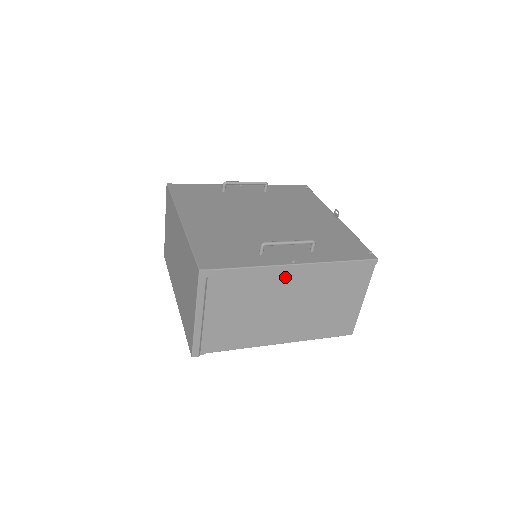
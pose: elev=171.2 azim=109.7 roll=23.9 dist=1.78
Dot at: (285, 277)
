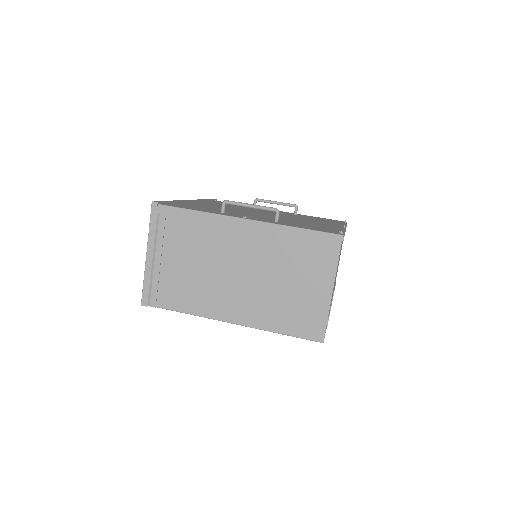
Dot at: (235, 233)
